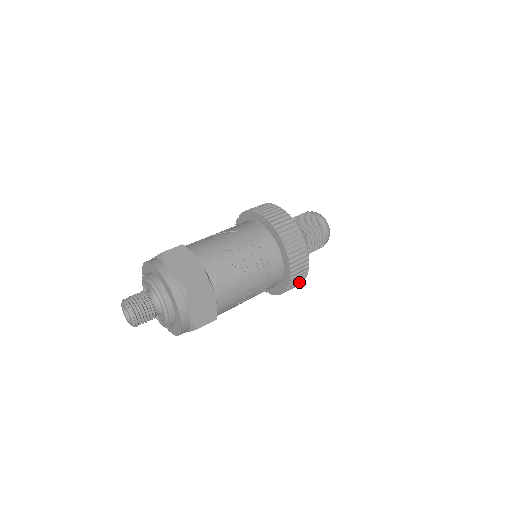
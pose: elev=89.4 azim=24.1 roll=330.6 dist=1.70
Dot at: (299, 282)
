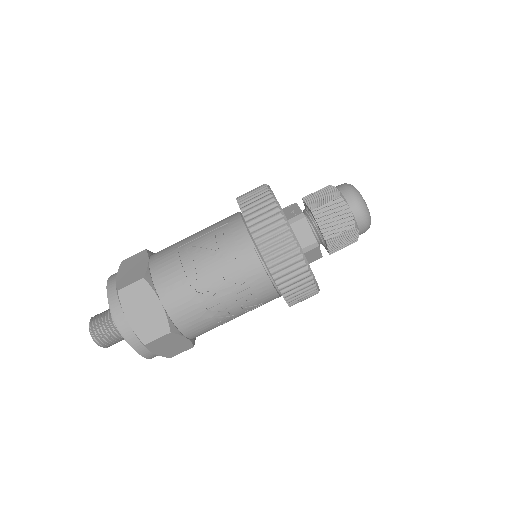
Dot at: occluded
